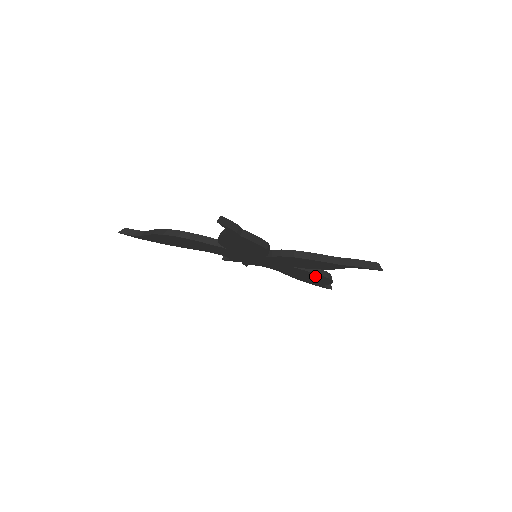
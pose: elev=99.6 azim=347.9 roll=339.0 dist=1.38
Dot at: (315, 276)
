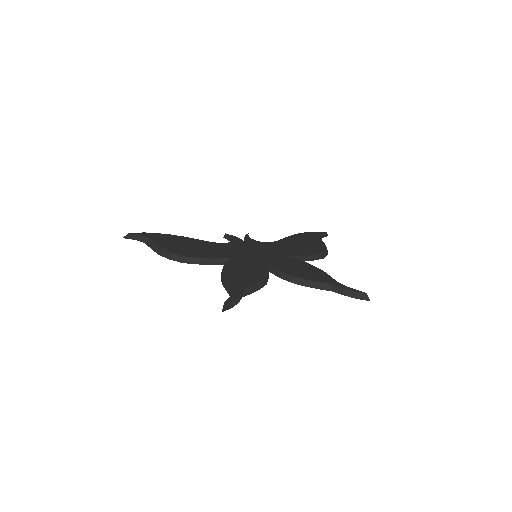
Dot at: occluded
